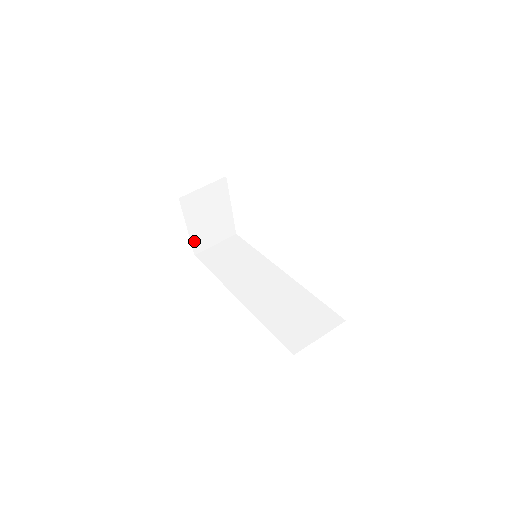
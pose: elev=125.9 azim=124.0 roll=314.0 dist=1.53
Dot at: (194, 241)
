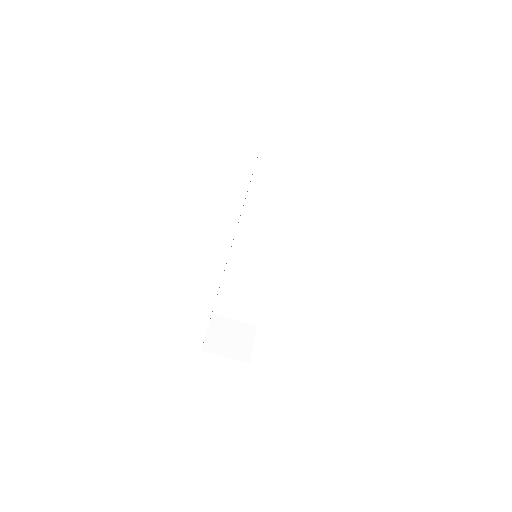
Dot at: occluded
